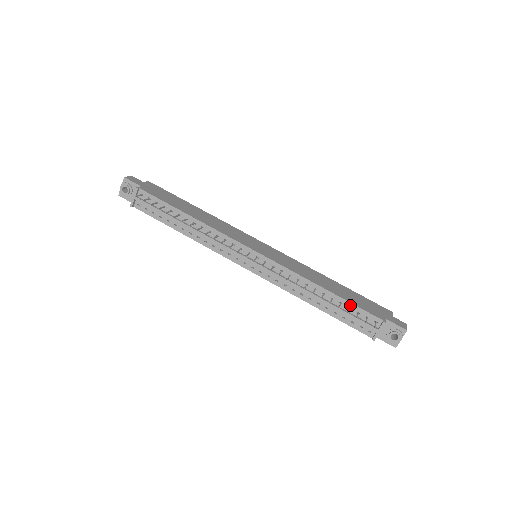
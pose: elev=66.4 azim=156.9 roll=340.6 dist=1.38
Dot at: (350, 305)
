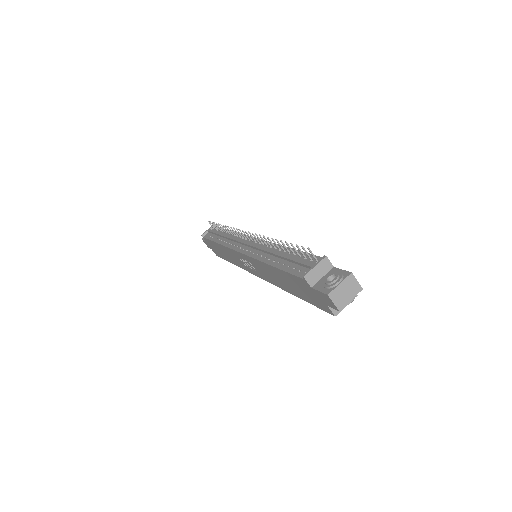
Dot at: occluded
